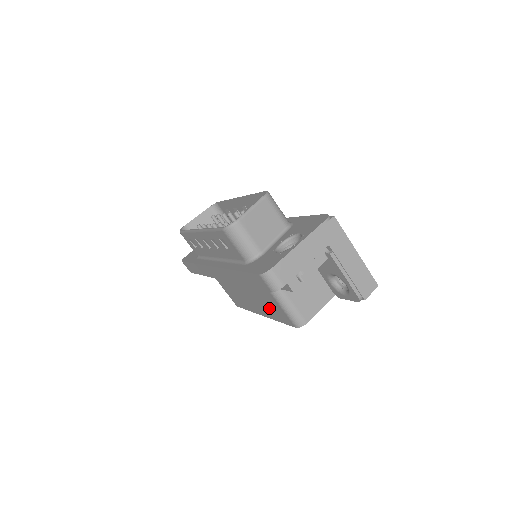
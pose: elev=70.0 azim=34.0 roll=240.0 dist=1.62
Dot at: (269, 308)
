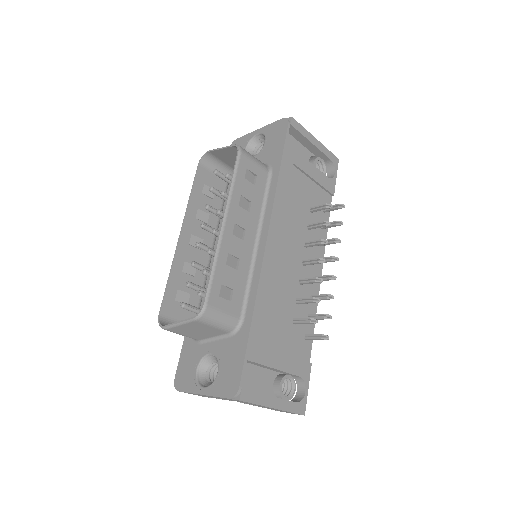
Dot at: occluded
